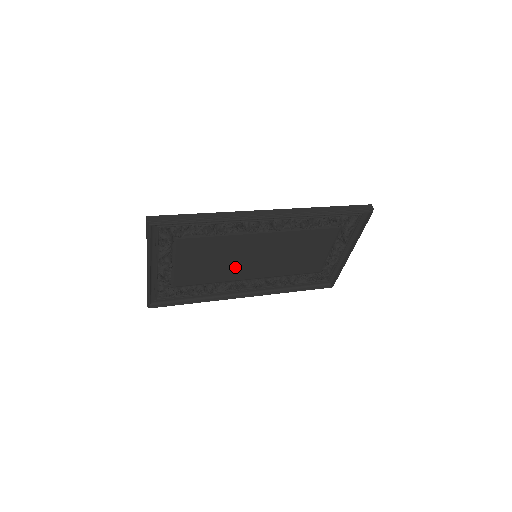
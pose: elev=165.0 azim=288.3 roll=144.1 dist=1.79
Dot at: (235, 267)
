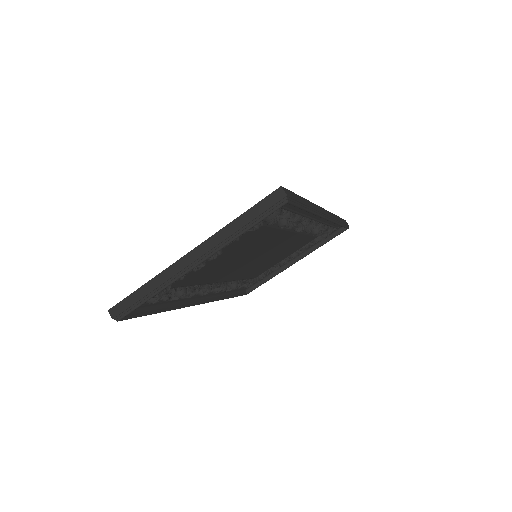
Dot at: (233, 267)
